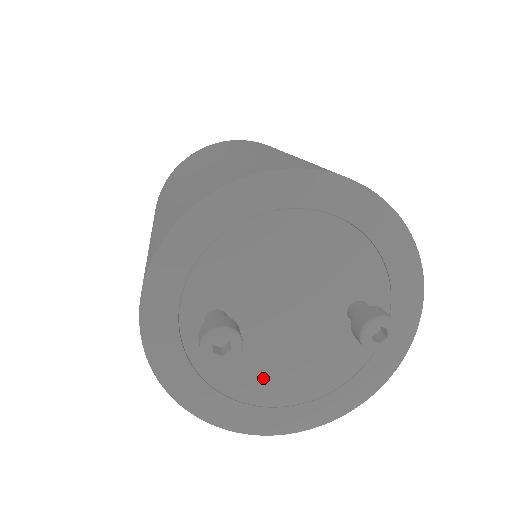
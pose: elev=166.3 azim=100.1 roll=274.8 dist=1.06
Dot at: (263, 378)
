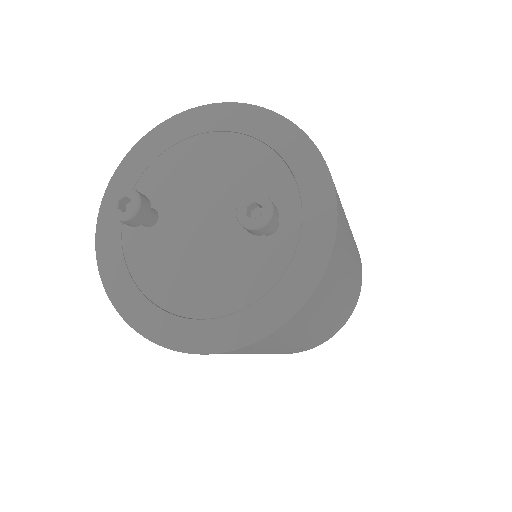
Dot at: (176, 281)
